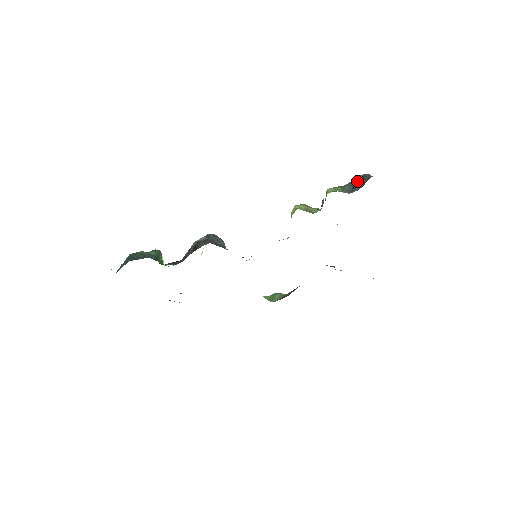
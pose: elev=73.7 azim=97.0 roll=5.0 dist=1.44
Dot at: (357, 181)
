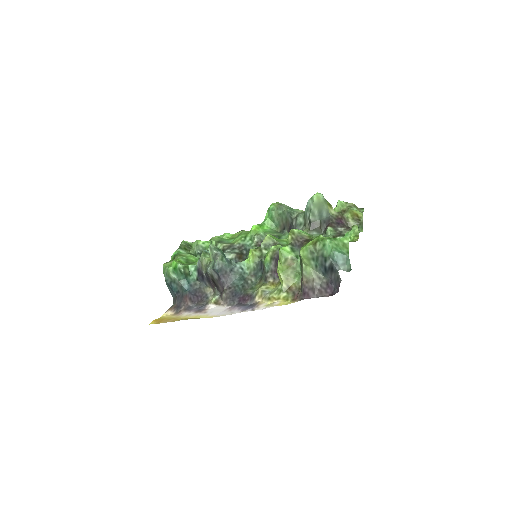
Dot at: (328, 268)
